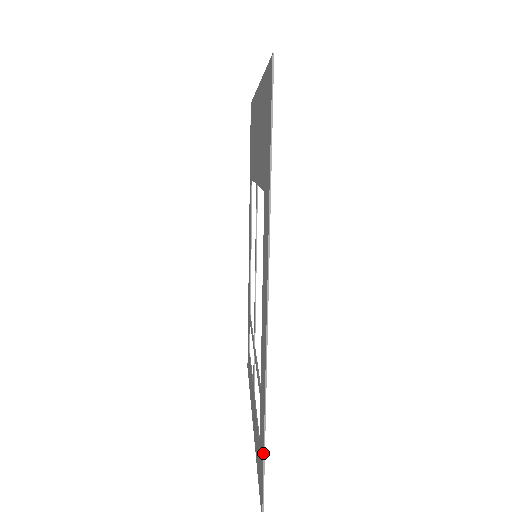
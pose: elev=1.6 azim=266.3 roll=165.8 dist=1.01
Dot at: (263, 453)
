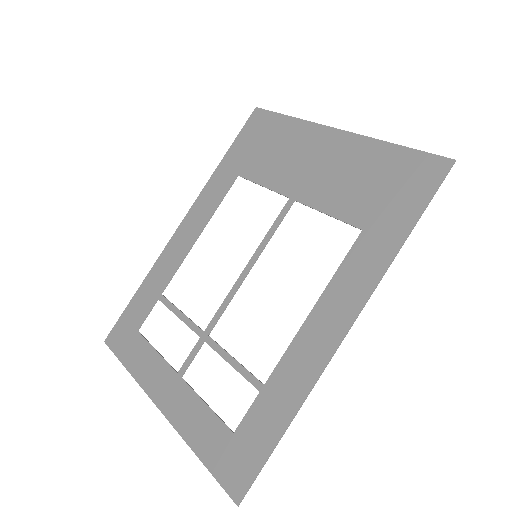
Dot at: (276, 443)
